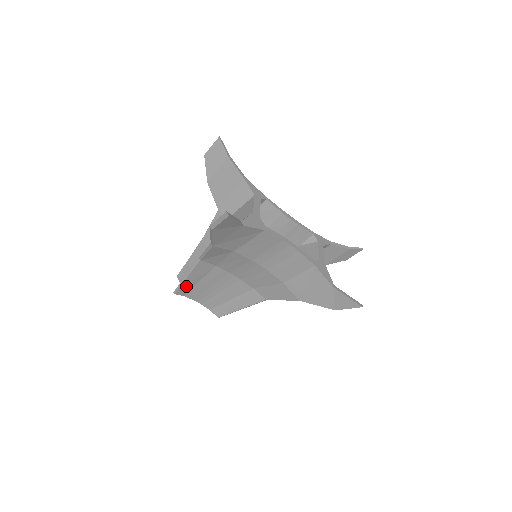
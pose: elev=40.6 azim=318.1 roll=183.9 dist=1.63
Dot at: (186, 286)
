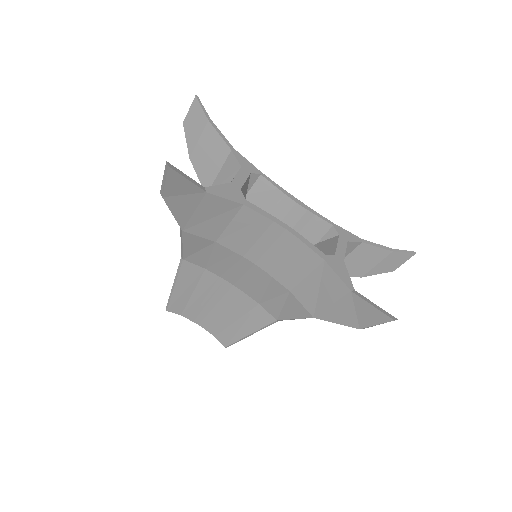
Dot at: (178, 300)
